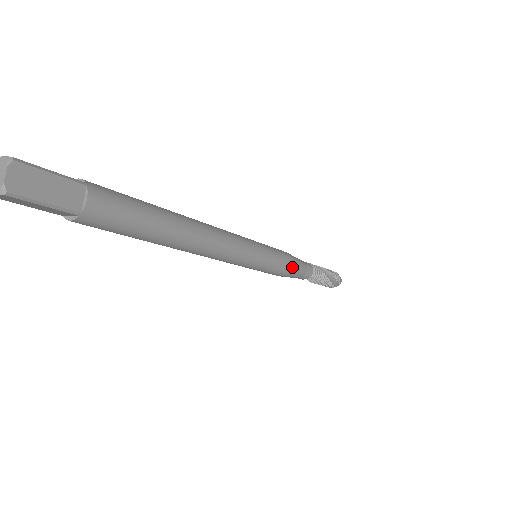
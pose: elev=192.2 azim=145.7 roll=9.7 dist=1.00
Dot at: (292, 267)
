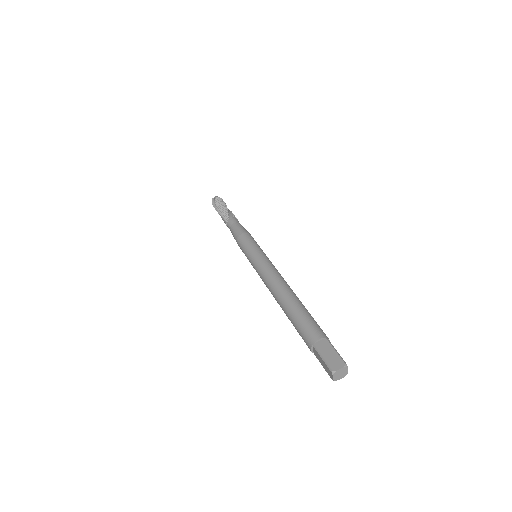
Dot at: occluded
